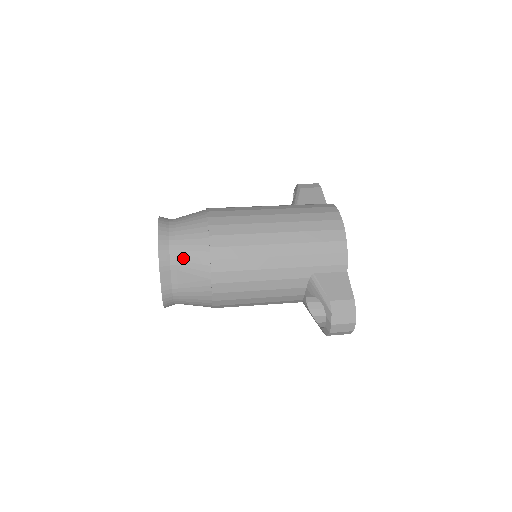
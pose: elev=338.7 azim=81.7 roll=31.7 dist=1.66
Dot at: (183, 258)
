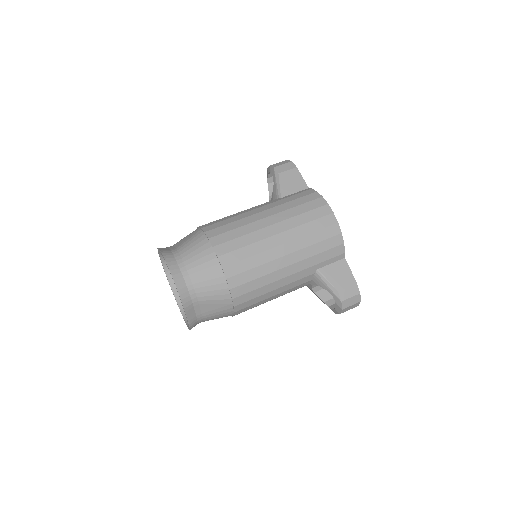
Dot at: (203, 294)
